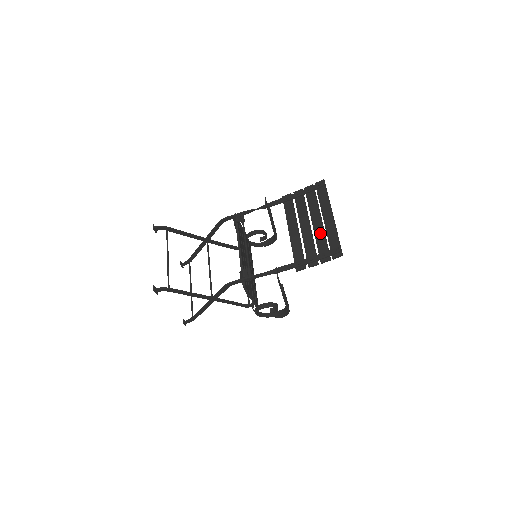
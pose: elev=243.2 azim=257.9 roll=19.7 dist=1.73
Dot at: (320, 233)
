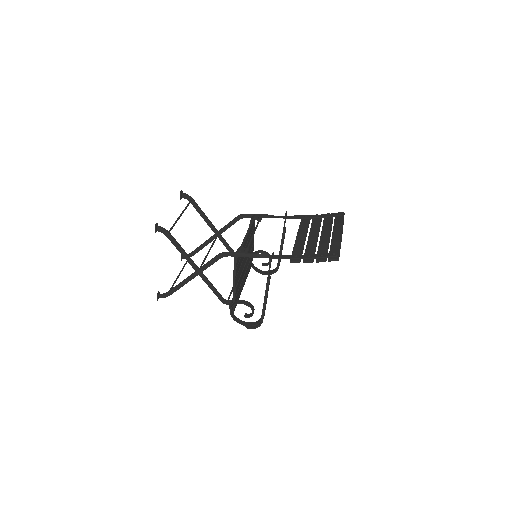
Dot at: (325, 241)
